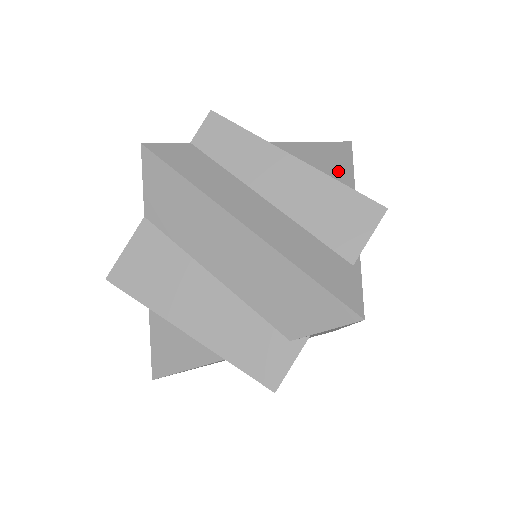
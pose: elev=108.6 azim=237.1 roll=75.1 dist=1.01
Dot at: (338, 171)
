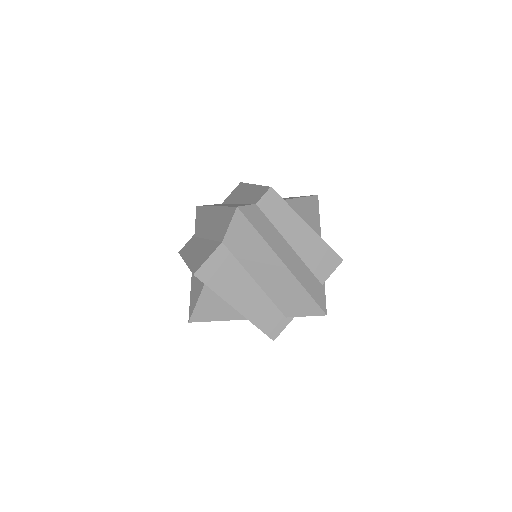
Dot at: (314, 220)
